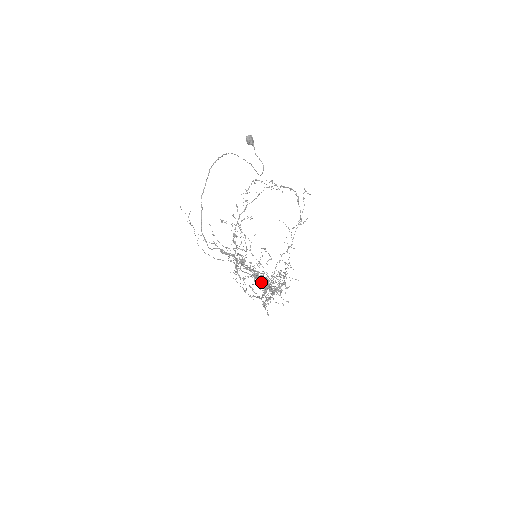
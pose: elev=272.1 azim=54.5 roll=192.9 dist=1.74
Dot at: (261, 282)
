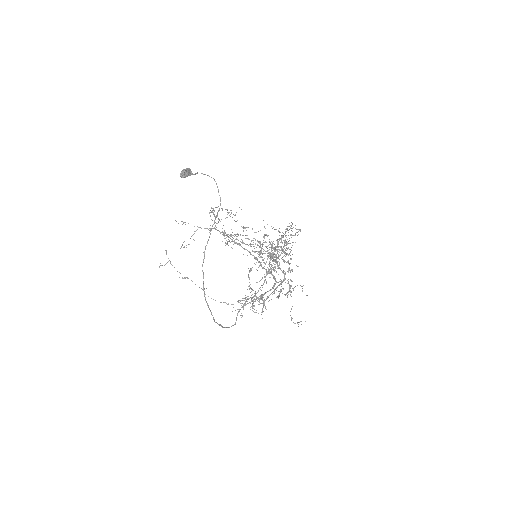
Dot at: occluded
